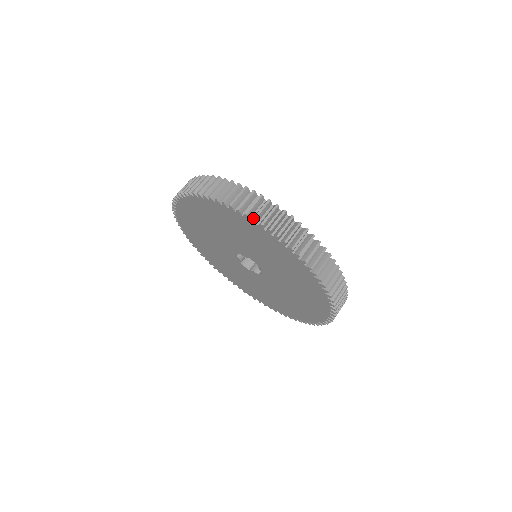
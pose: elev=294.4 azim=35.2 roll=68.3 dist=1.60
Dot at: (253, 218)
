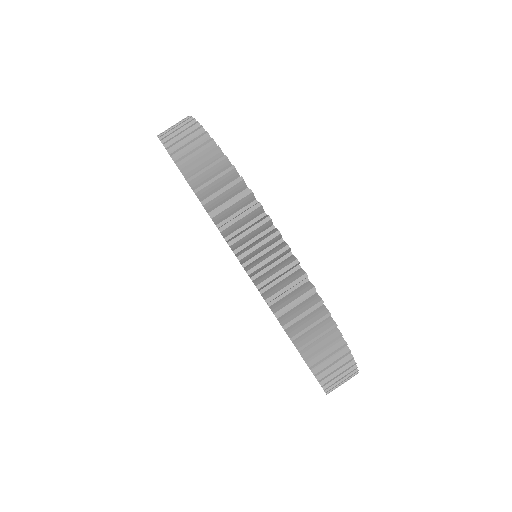
Dot at: (291, 338)
